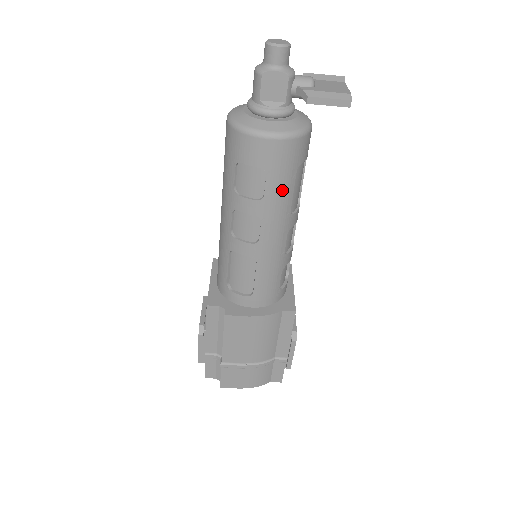
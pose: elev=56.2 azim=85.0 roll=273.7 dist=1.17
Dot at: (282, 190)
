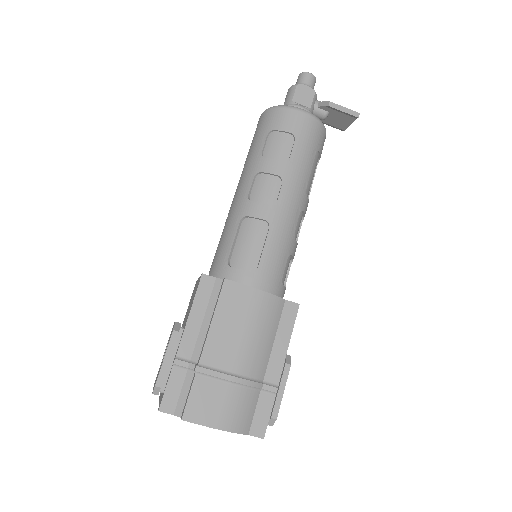
Dot at: (304, 160)
